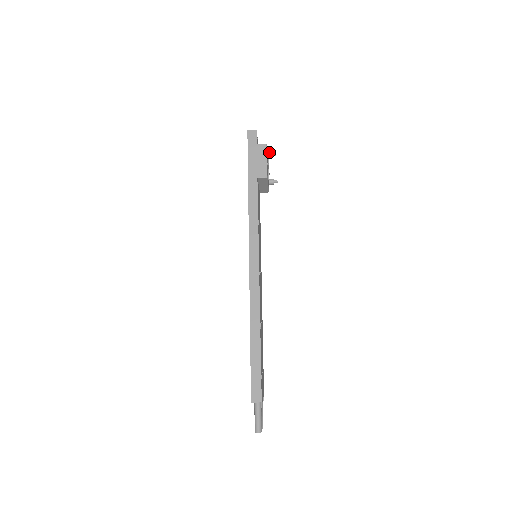
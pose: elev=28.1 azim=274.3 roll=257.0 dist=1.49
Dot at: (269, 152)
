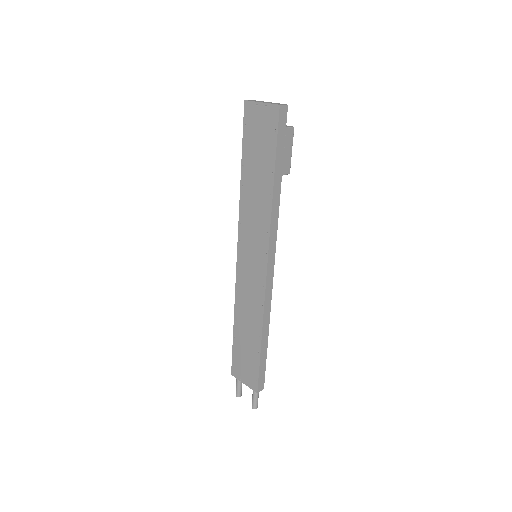
Dot at: occluded
